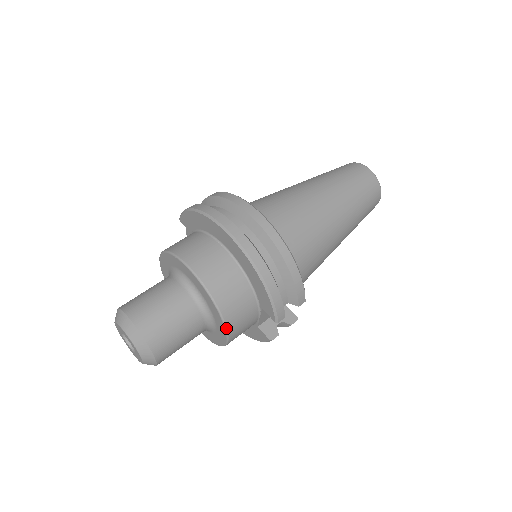
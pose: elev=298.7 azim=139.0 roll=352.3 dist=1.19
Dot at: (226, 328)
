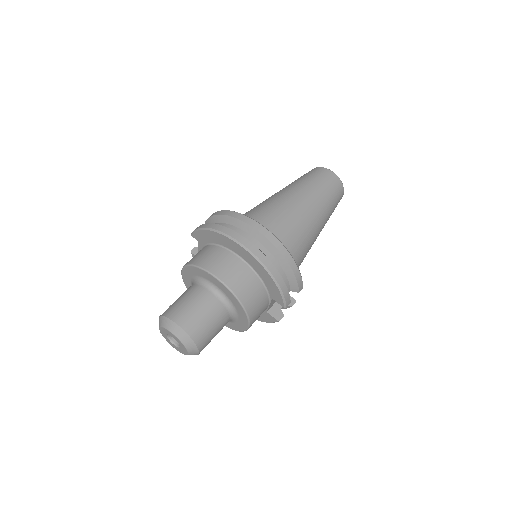
Dot at: (248, 318)
